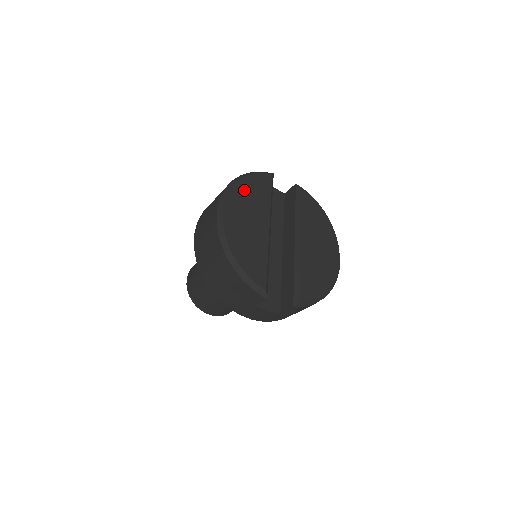
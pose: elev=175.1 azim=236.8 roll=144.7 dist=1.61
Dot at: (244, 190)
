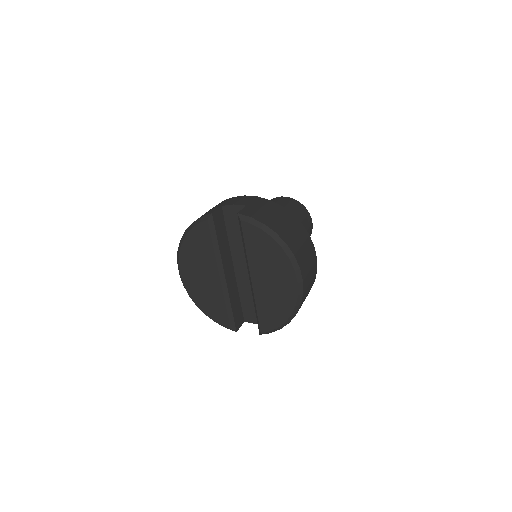
Dot at: (189, 250)
